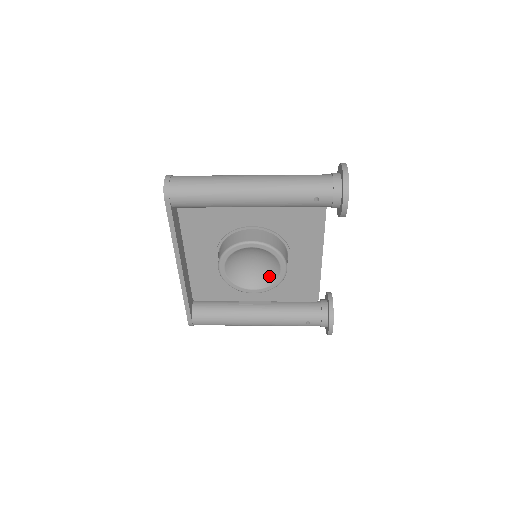
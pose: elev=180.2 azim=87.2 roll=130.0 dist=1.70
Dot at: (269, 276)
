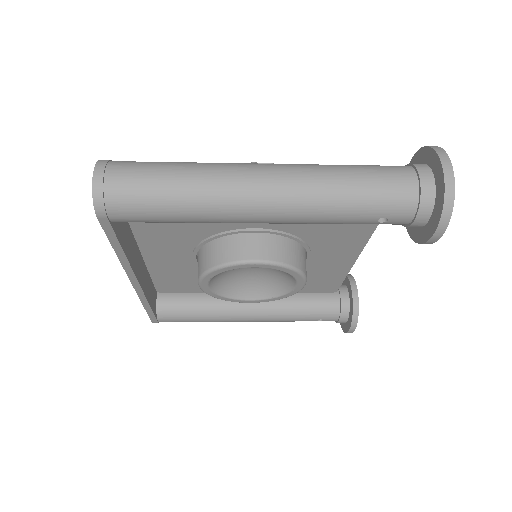
Dot at: (276, 286)
